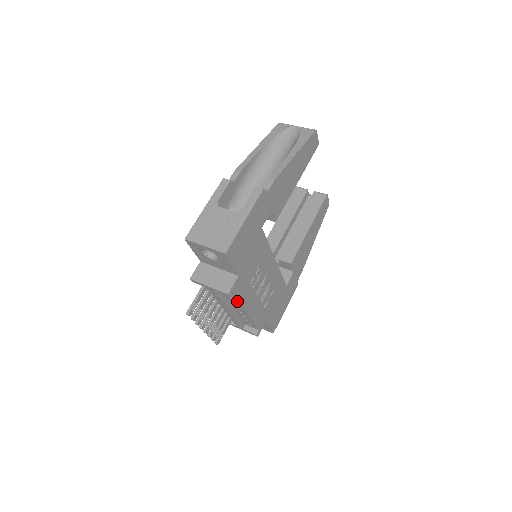
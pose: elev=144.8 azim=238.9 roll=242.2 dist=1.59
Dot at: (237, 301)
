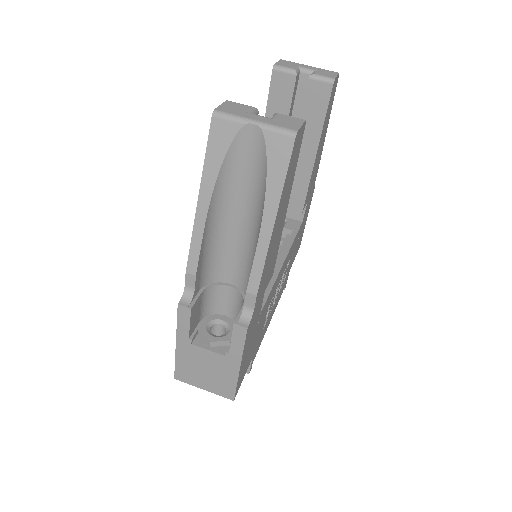
Dot at: occluded
